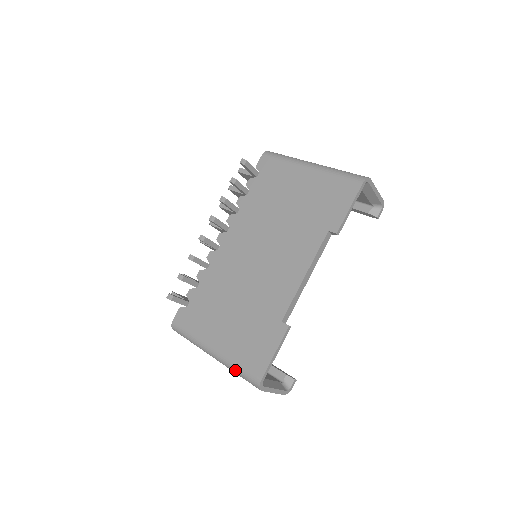
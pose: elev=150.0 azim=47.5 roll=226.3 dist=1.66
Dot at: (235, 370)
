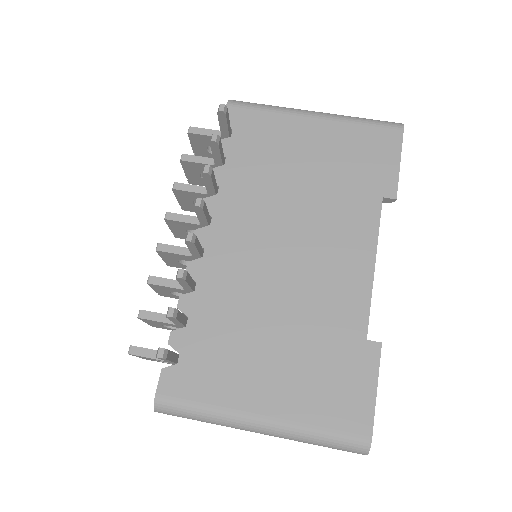
Dot at: (315, 439)
